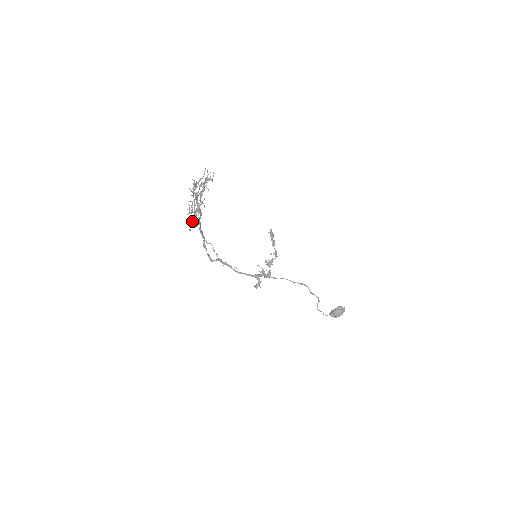
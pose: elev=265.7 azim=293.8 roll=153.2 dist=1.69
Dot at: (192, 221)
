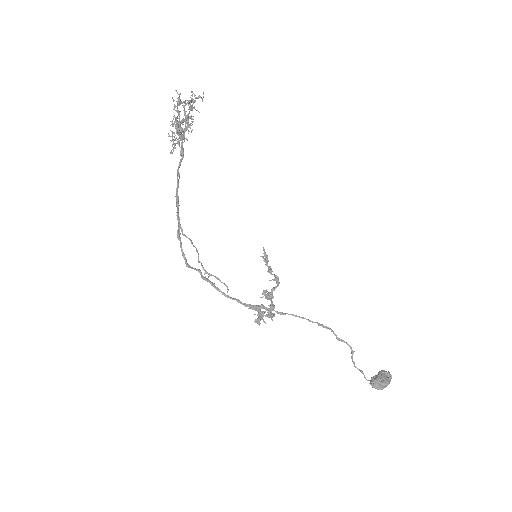
Dot at: (174, 146)
